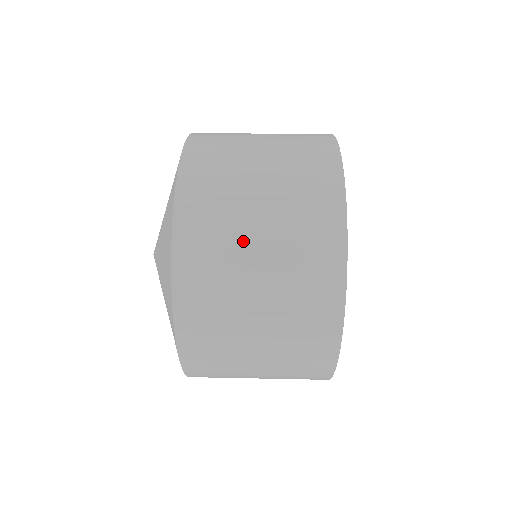
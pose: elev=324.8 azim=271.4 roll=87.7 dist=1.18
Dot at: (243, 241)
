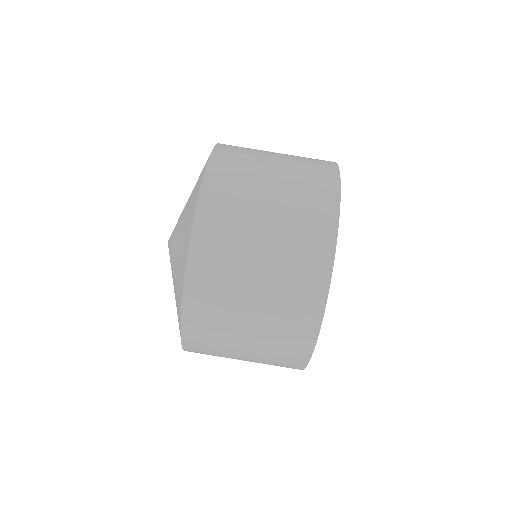
Dot at: (233, 354)
